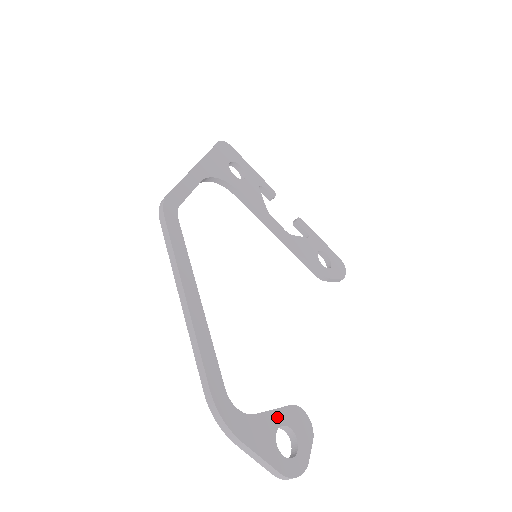
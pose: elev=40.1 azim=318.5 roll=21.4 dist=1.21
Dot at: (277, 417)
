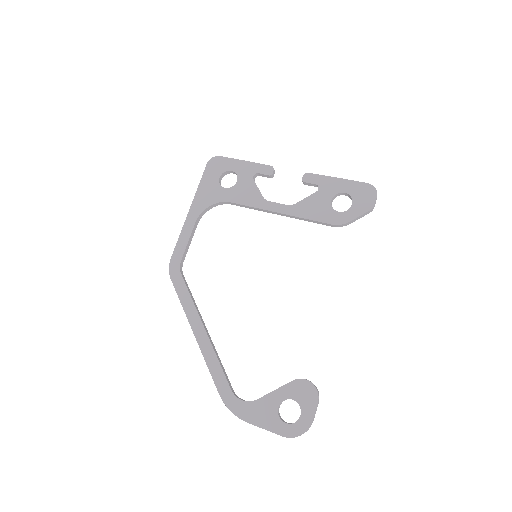
Dot at: (279, 395)
